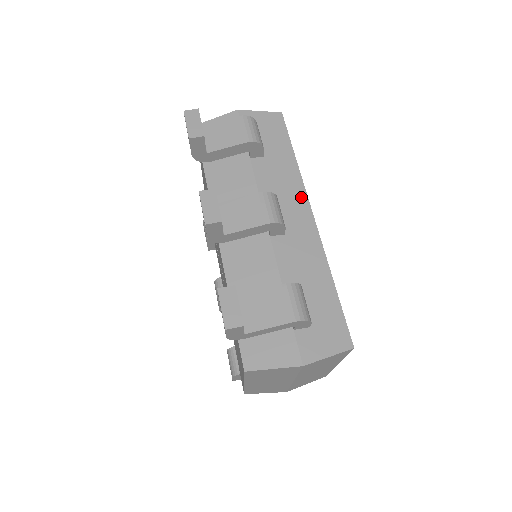
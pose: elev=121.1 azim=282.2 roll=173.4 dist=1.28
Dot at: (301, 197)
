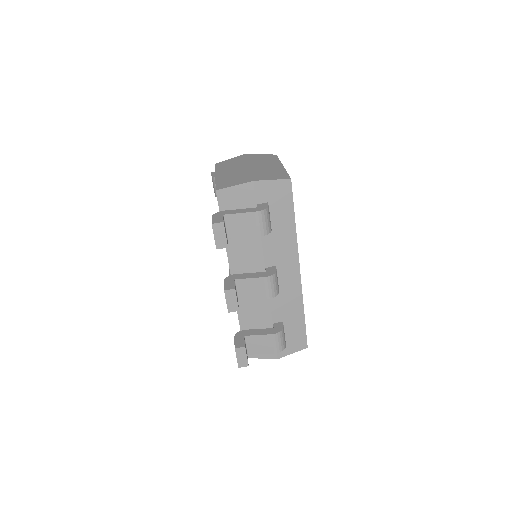
Dot at: (294, 258)
